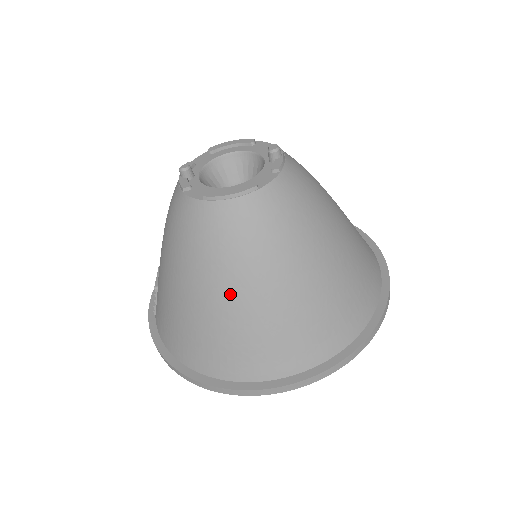
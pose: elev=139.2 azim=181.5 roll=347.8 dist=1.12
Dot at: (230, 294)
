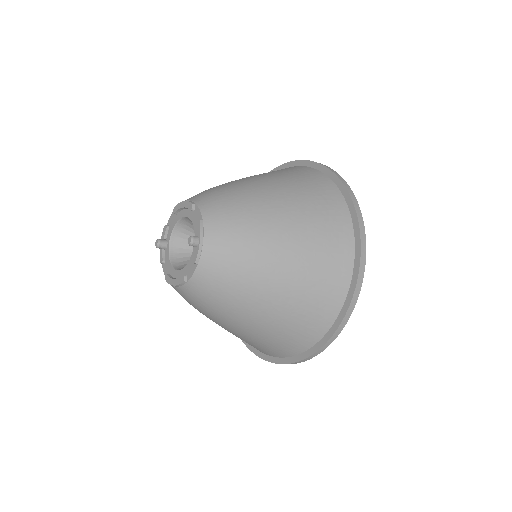
Dot at: (216, 323)
